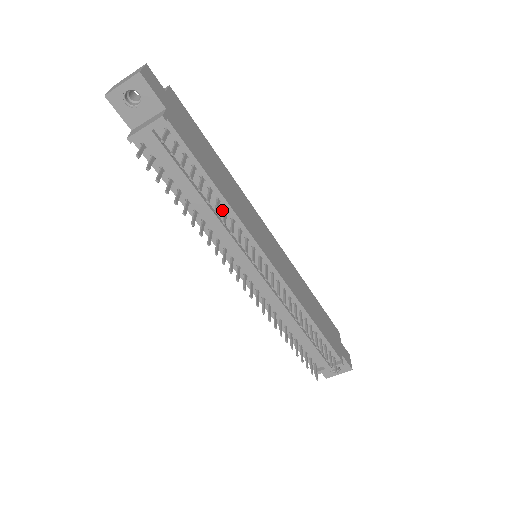
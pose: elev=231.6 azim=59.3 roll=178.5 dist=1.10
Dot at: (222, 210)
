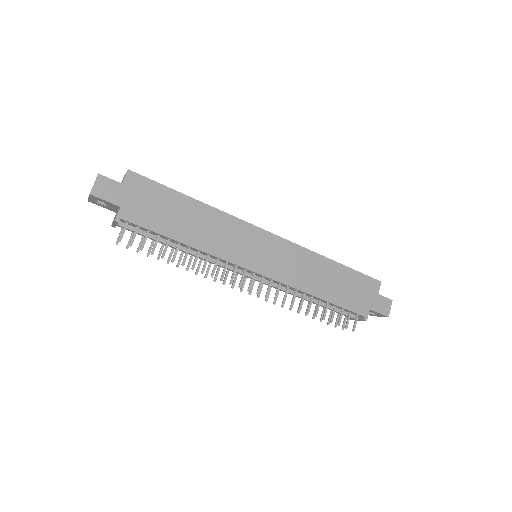
Dot at: (197, 251)
